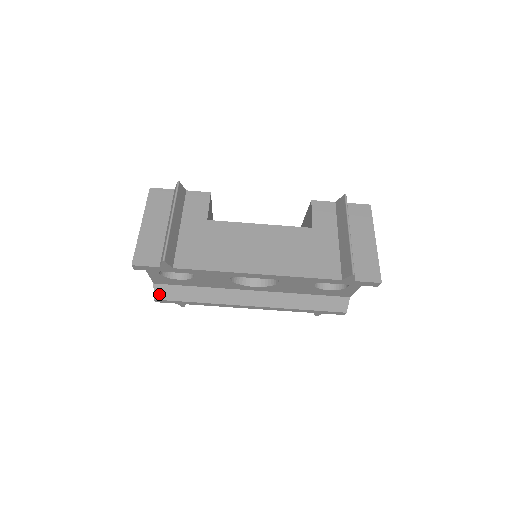
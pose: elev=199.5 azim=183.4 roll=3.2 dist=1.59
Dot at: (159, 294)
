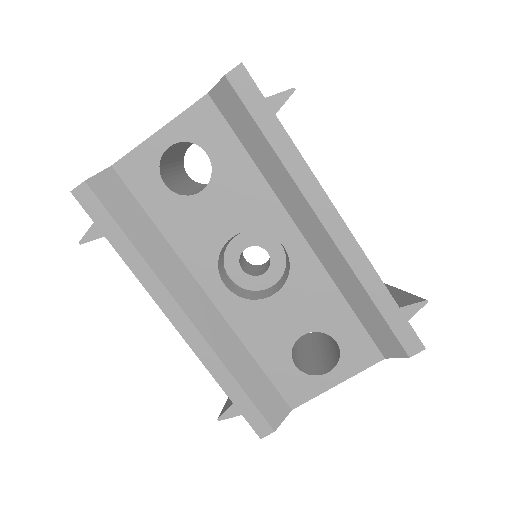
Dot at: (100, 183)
